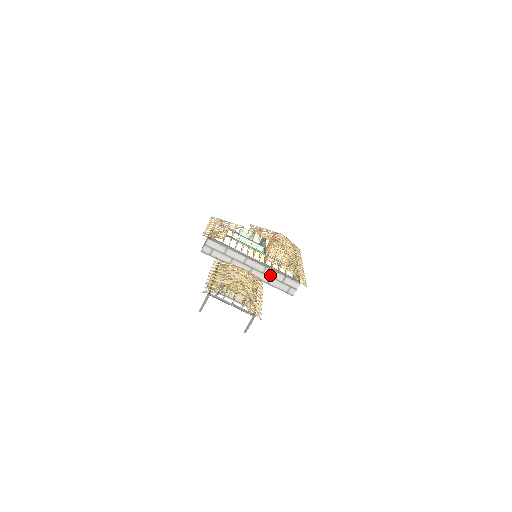
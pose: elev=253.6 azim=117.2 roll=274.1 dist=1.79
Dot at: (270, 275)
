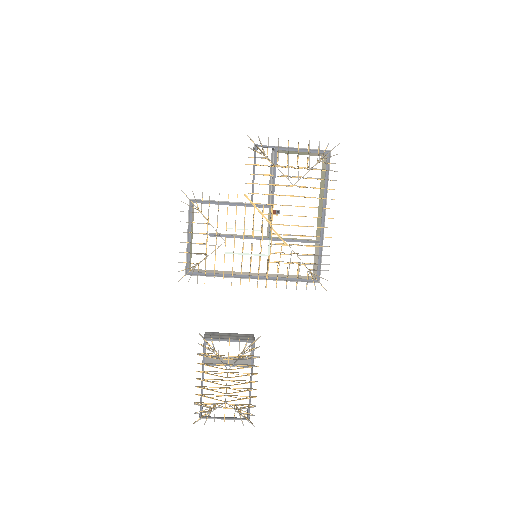
Dot at: occluded
